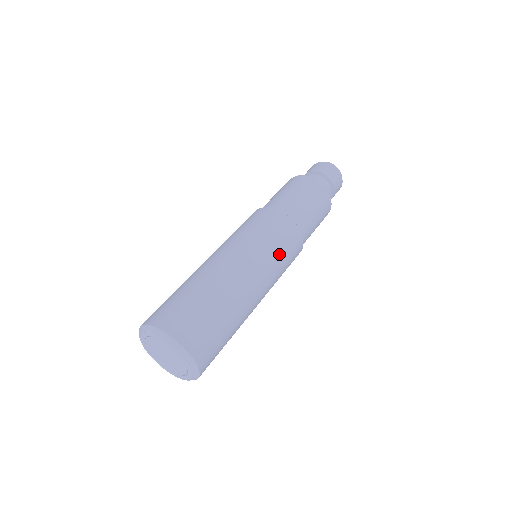
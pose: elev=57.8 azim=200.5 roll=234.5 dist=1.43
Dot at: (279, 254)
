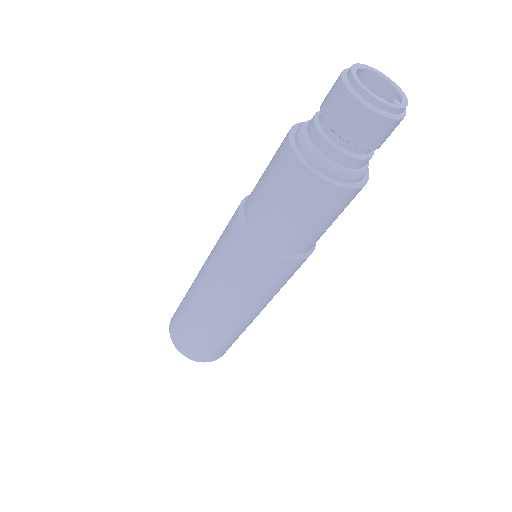
Dot at: (262, 290)
